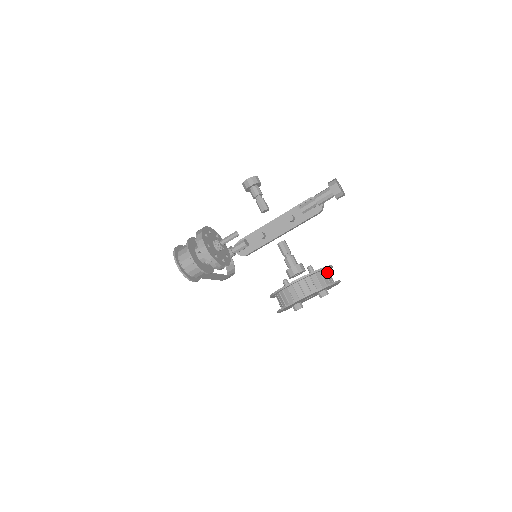
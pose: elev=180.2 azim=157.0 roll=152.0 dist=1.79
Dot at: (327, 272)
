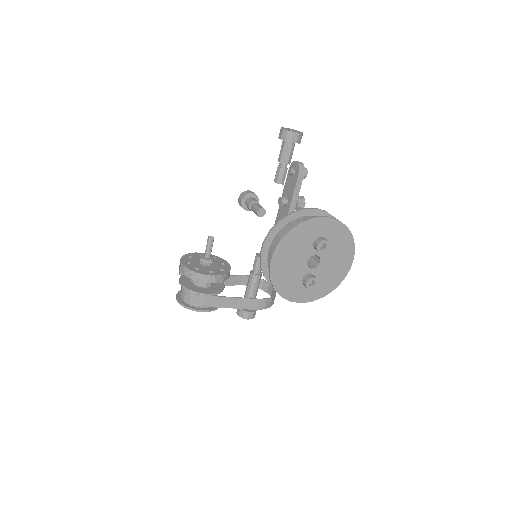
Dot at: occluded
